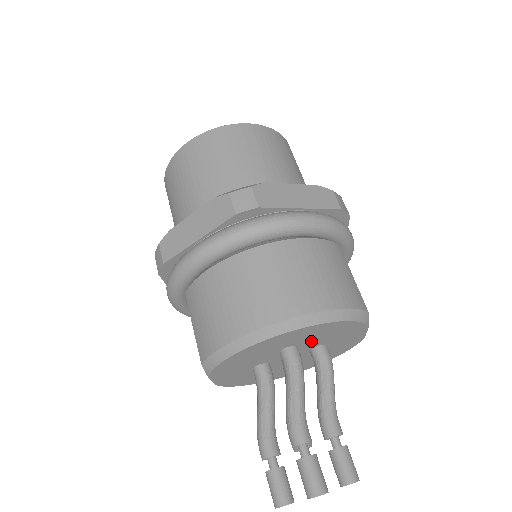
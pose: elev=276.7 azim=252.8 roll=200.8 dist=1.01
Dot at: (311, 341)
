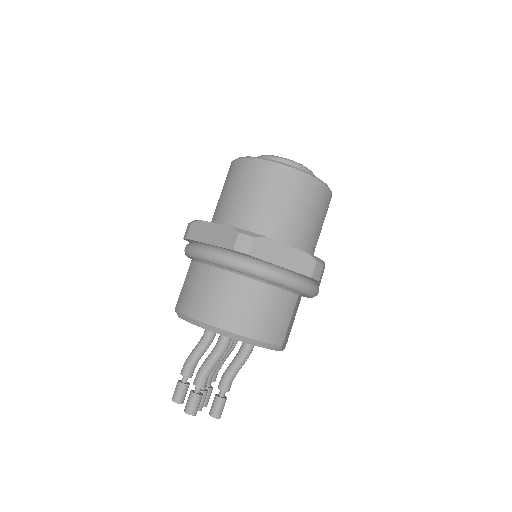
Dot at: occluded
